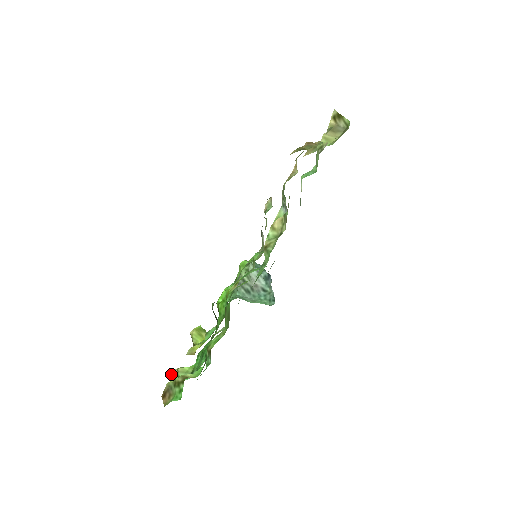
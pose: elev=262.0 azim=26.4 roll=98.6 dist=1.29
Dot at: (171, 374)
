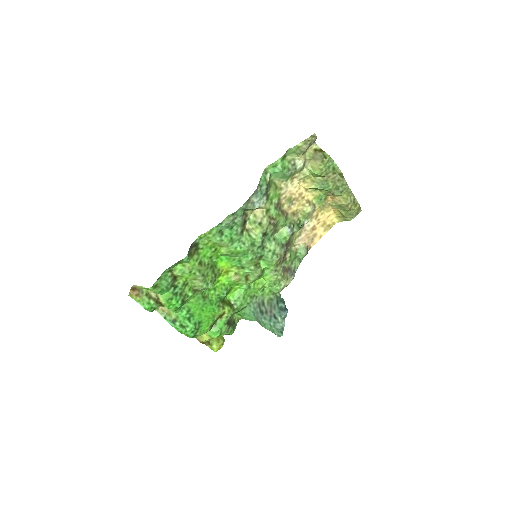
Dot at: (160, 309)
